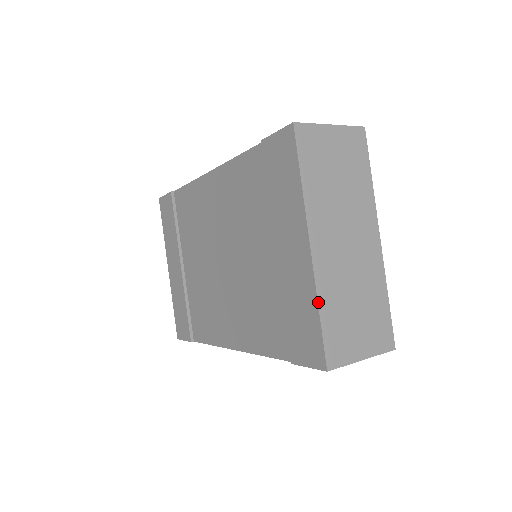
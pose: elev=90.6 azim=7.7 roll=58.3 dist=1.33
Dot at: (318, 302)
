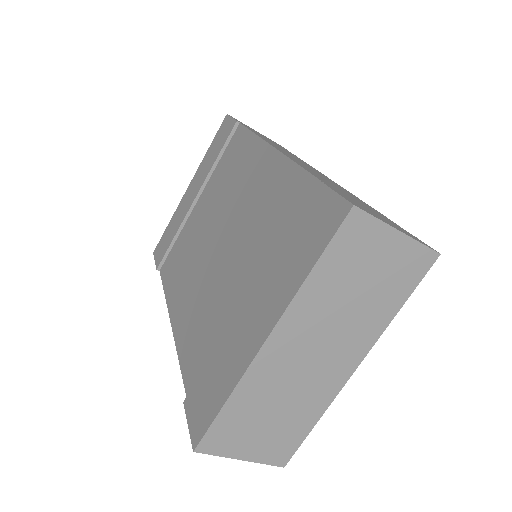
Dot at: (233, 392)
